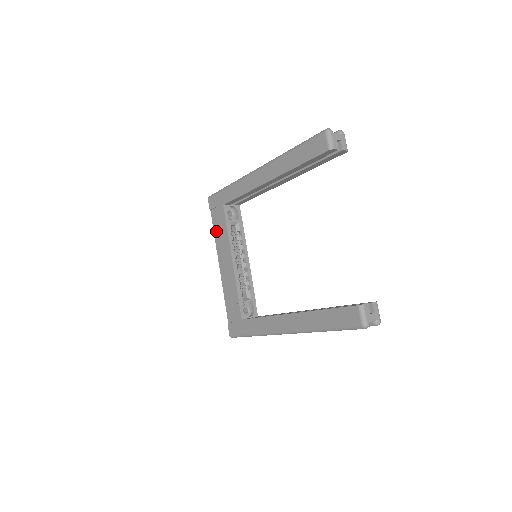
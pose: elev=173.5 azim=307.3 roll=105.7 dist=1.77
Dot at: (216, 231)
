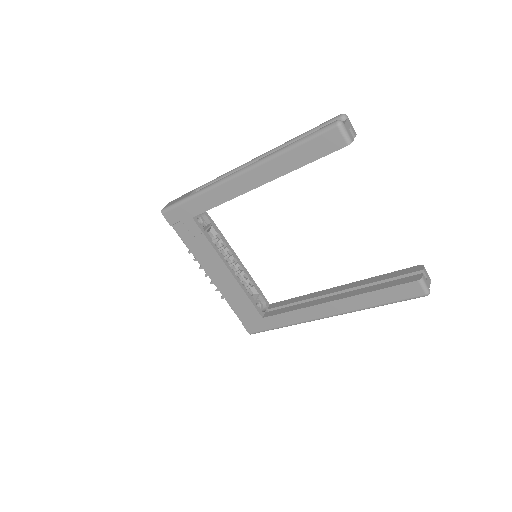
Dot at: (191, 245)
